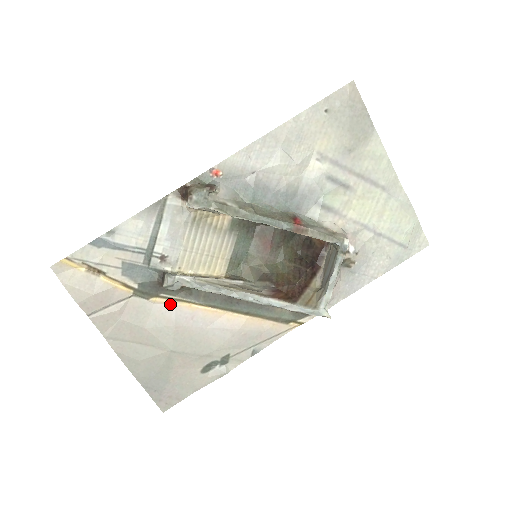
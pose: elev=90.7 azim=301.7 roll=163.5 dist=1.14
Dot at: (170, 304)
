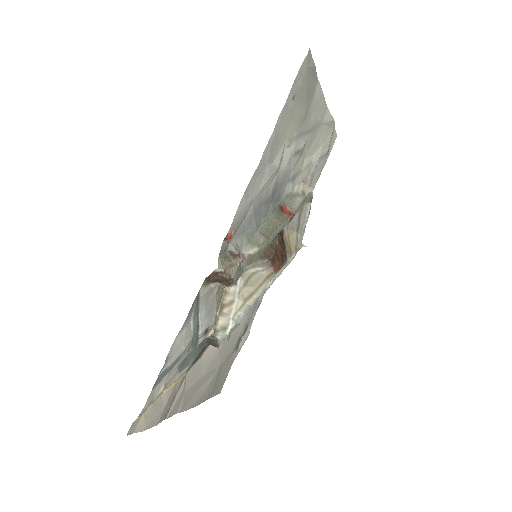
Dot at: (210, 345)
